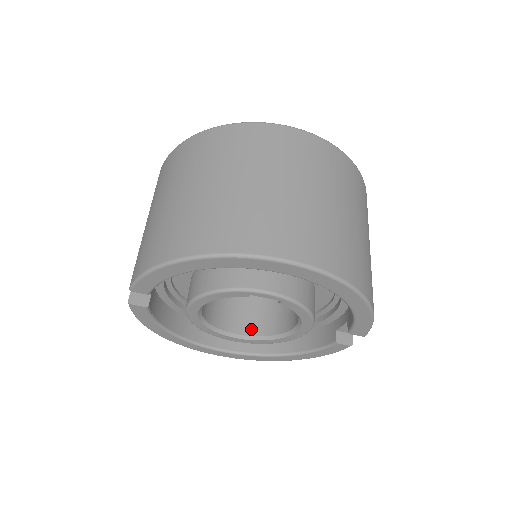
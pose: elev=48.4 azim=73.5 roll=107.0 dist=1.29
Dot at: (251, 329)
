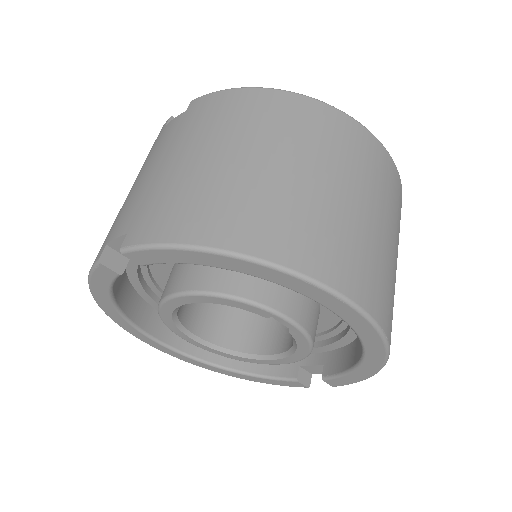
Dot at: (213, 334)
